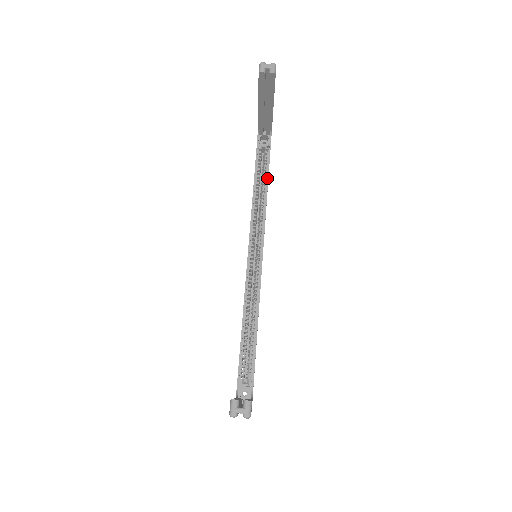
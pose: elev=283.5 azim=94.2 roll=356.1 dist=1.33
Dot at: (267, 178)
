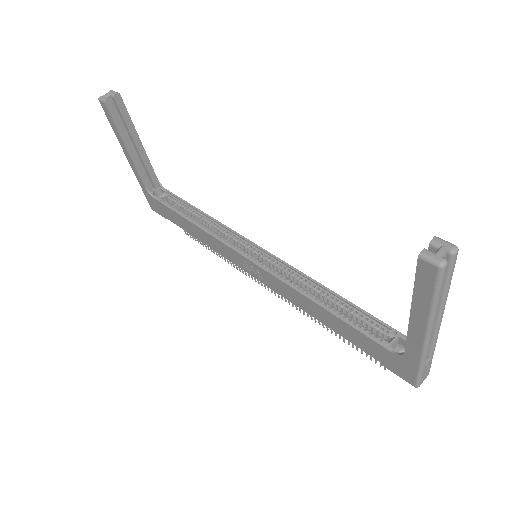
Dot at: (193, 207)
